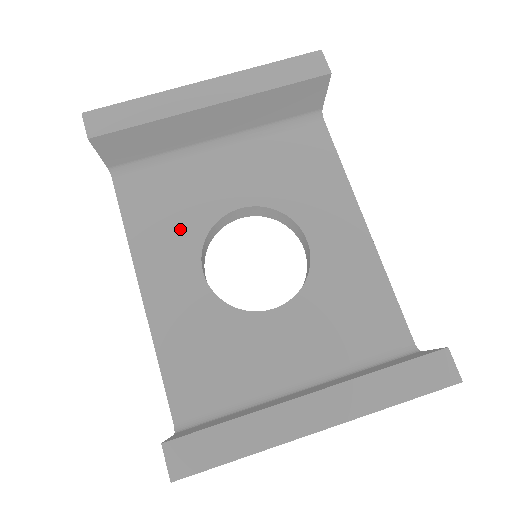
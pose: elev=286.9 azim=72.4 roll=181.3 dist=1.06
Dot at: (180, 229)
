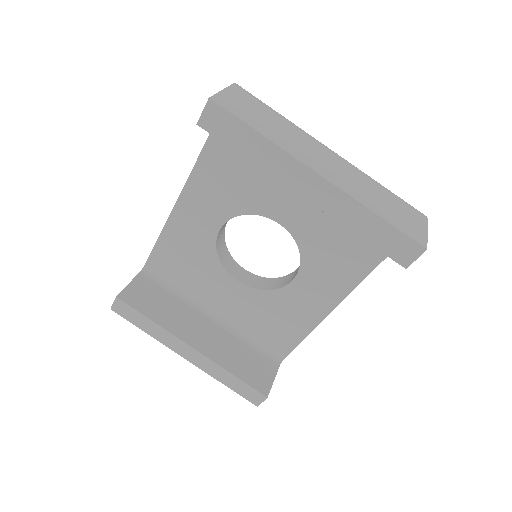
Dot at: (232, 194)
